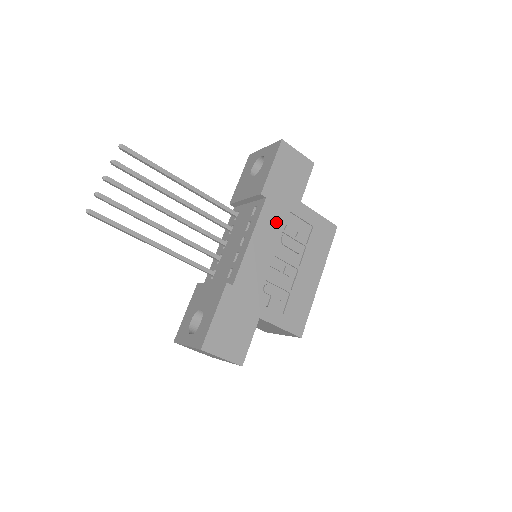
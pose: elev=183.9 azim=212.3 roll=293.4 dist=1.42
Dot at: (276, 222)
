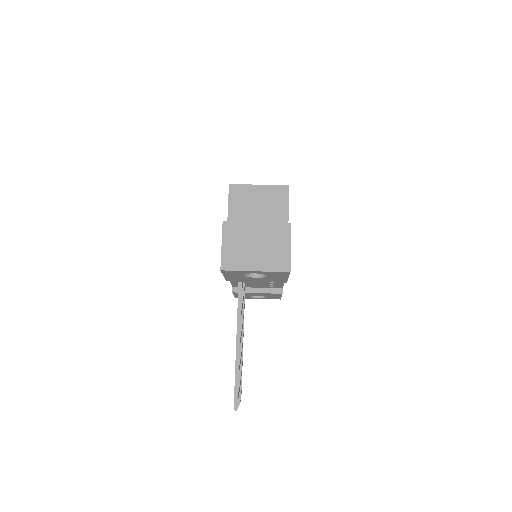
Dot at: occluded
